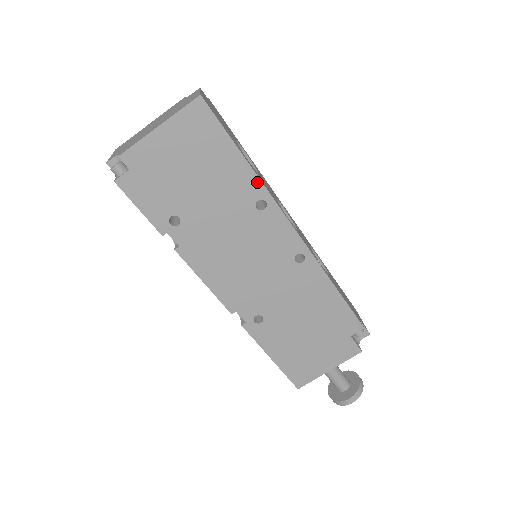
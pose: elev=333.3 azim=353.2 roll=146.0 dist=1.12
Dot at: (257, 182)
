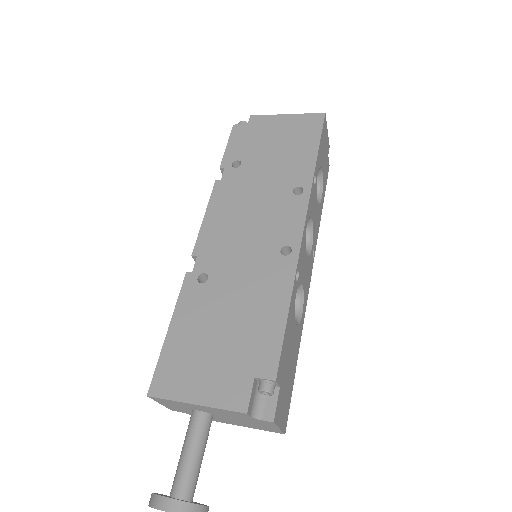
Dot at: (310, 175)
